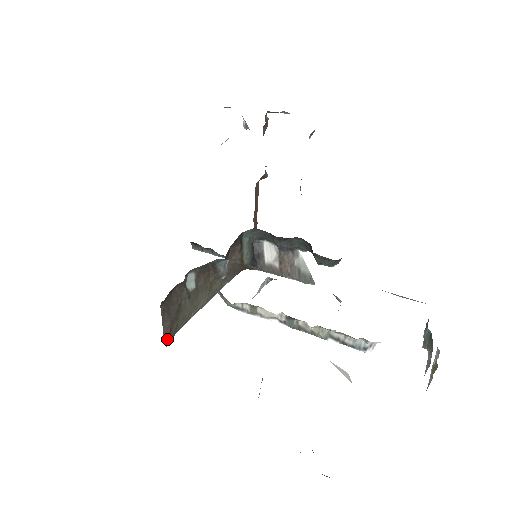
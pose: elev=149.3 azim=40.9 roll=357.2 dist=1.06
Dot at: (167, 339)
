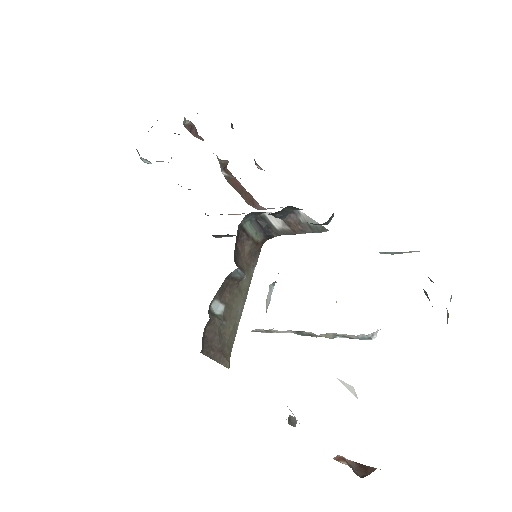
Dot at: (226, 364)
